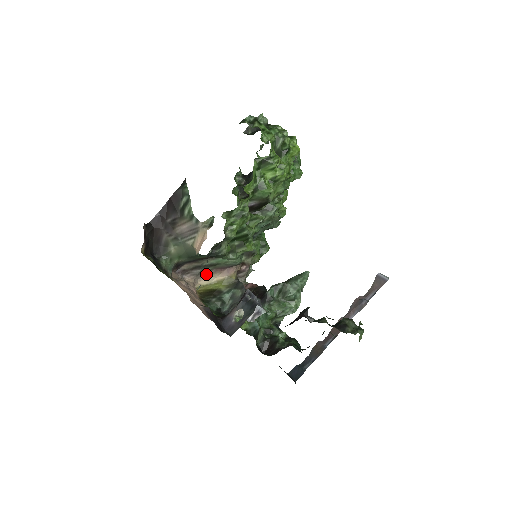
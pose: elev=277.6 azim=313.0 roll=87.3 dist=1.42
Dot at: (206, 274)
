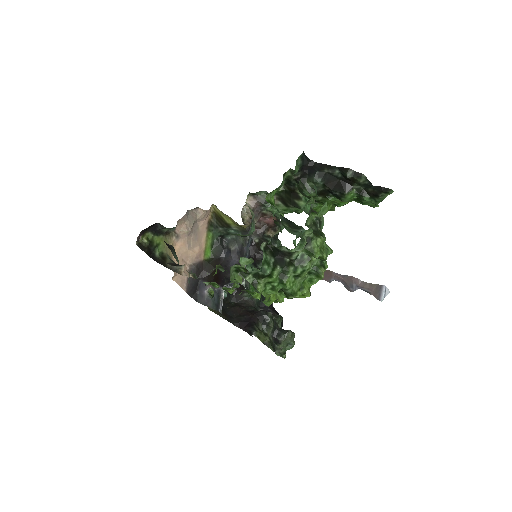
Dot at: occluded
